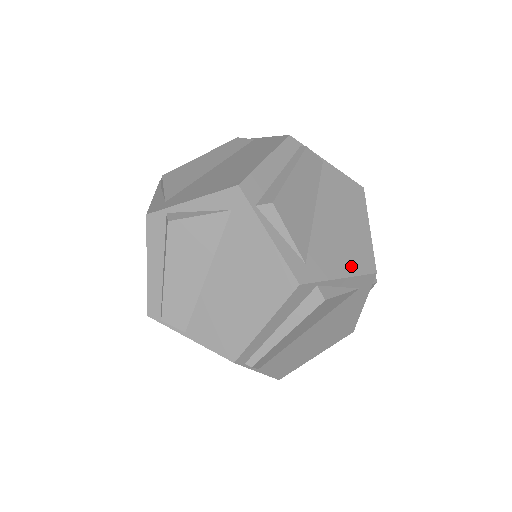
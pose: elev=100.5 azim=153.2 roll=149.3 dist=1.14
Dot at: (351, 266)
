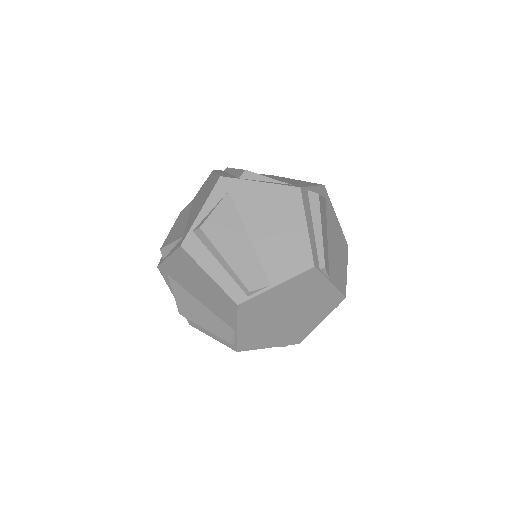
Dot at: (310, 184)
